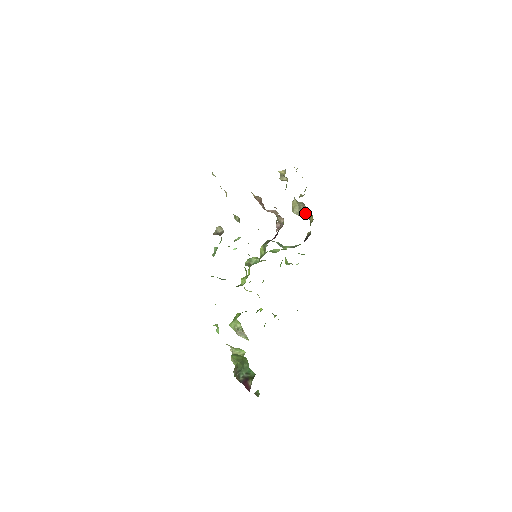
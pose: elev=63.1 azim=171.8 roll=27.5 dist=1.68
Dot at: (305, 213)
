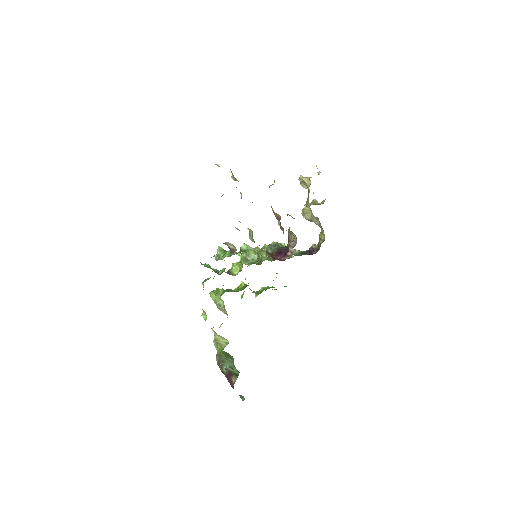
Dot at: occluded
